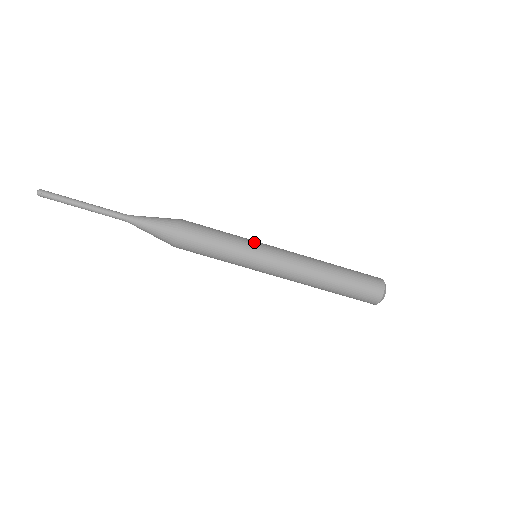
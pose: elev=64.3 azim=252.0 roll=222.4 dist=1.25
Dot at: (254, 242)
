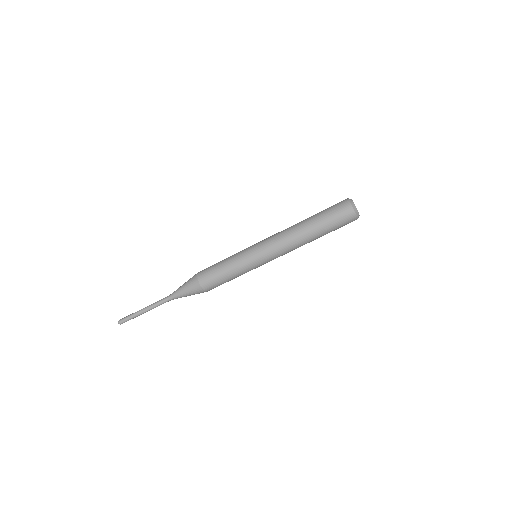
Dot at: (248, 258)
